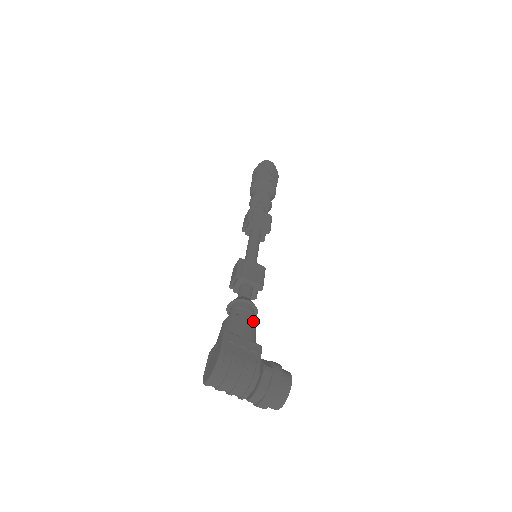
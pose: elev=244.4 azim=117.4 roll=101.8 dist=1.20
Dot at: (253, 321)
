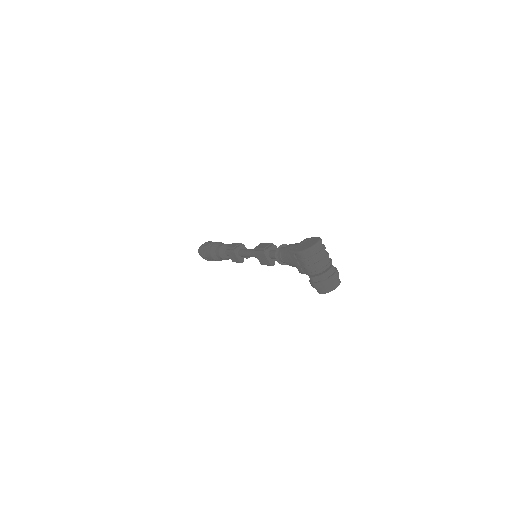
Dot at: occluded
